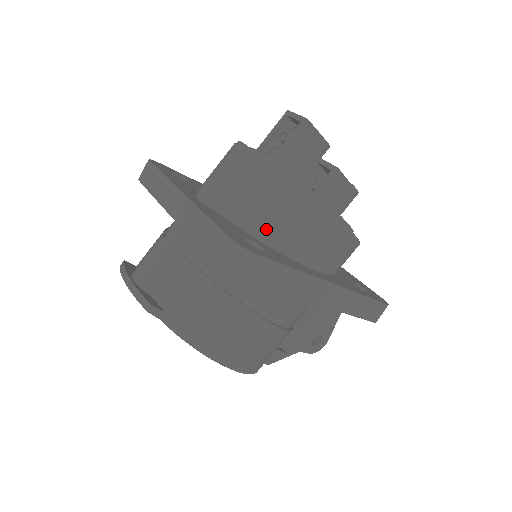
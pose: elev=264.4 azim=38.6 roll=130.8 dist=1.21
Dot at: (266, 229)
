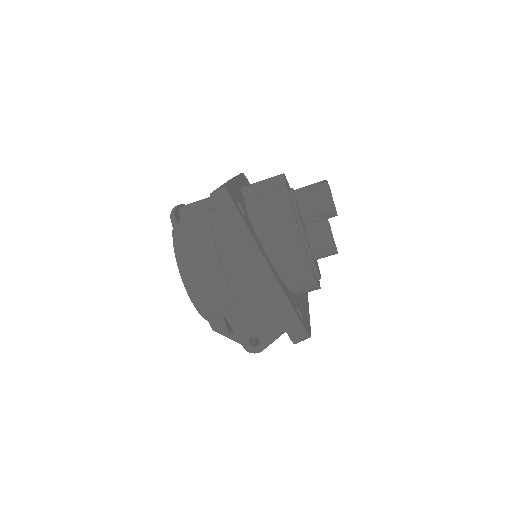
Dot at: (257, 214)
